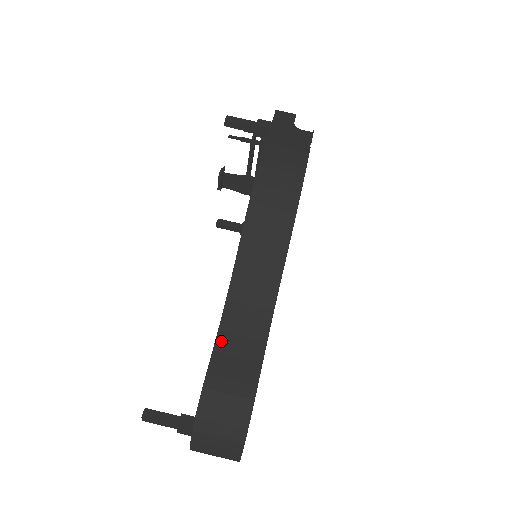
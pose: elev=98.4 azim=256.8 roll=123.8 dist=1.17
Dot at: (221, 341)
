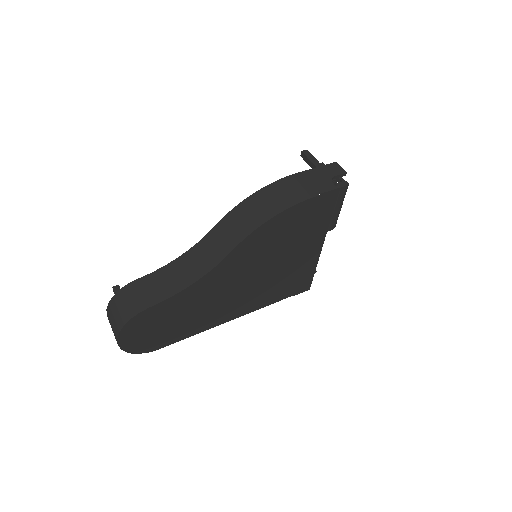
Dot at: (162, 271)
